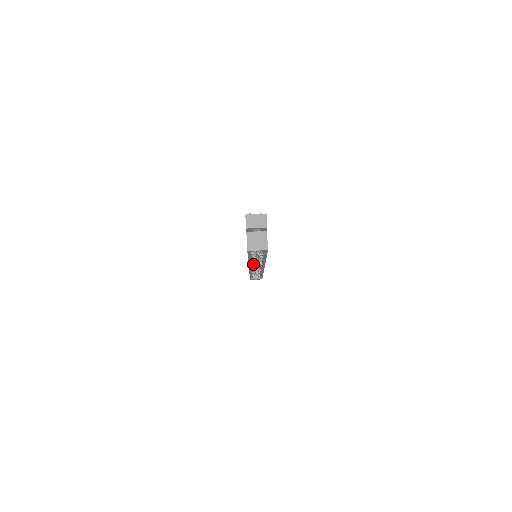
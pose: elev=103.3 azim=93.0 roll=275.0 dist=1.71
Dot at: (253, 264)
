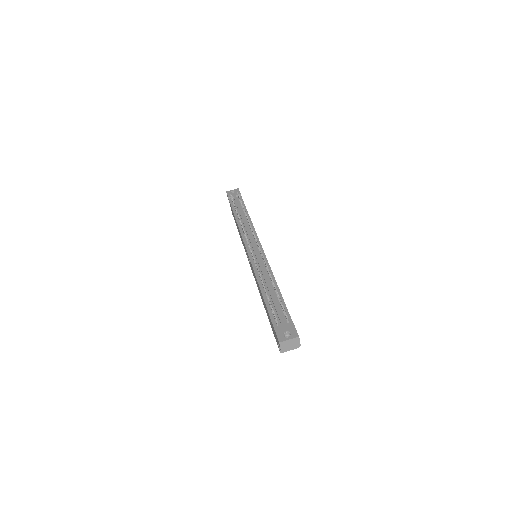
Dot at: occluded
